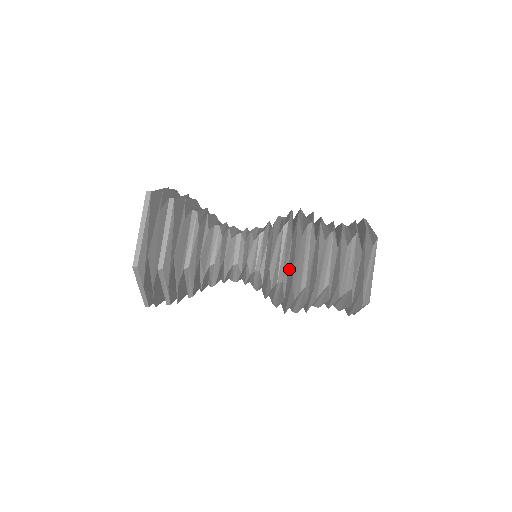
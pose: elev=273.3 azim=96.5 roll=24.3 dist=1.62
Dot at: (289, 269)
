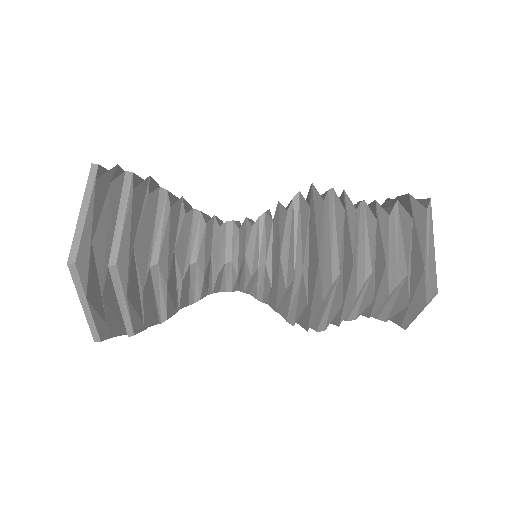
Dot at: occluded
